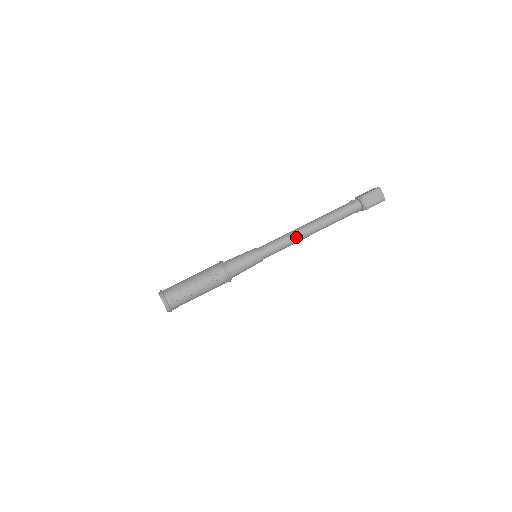
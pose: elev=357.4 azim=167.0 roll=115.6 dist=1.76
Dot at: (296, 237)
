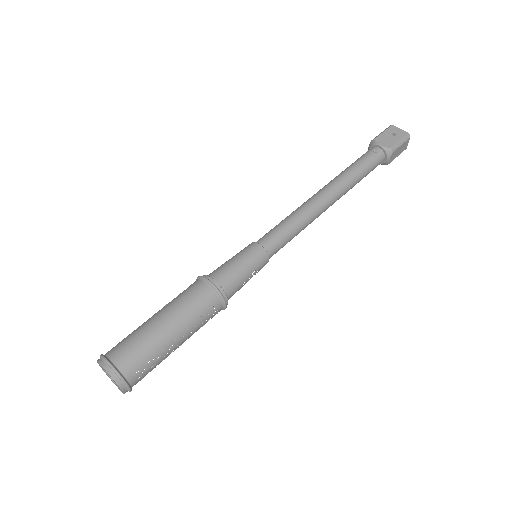
Dot at: (313, 220)
